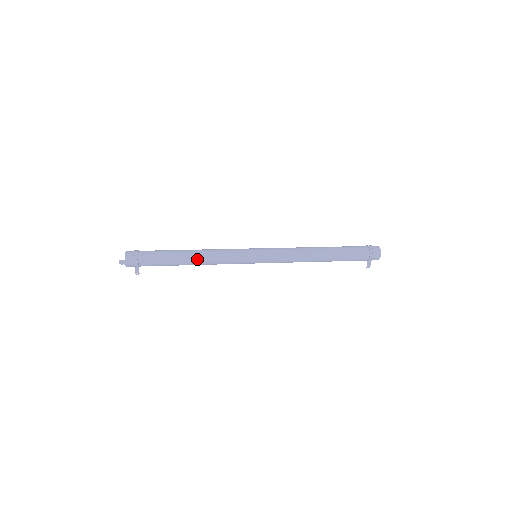
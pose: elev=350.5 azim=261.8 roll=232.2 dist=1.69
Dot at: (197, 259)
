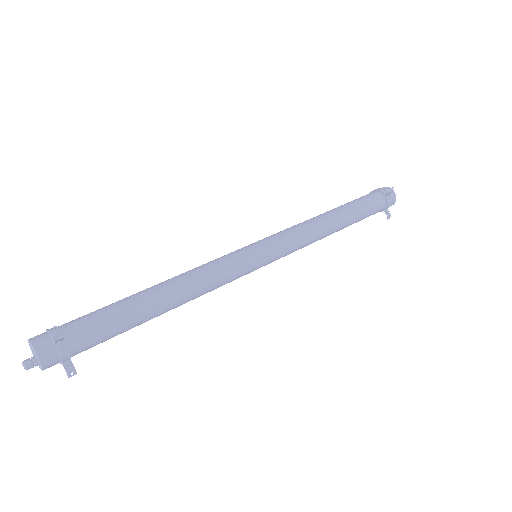
Dot at: (174, 293)
